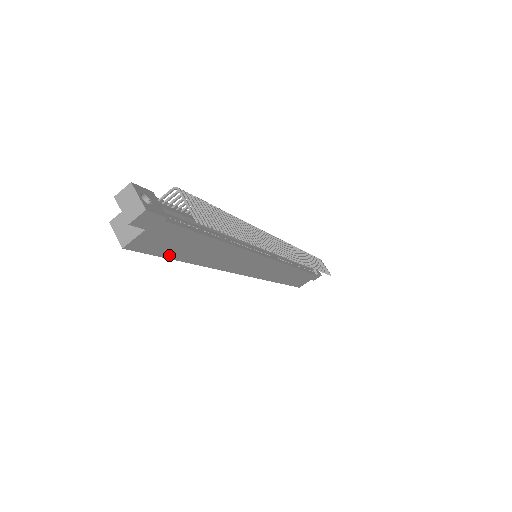
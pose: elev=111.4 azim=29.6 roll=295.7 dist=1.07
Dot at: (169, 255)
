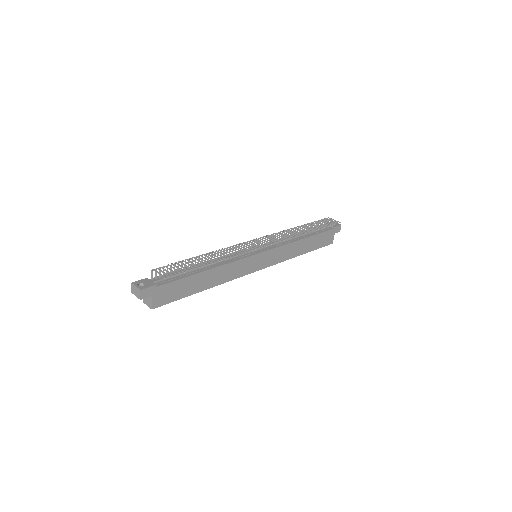
Dot at: (183, 296)
